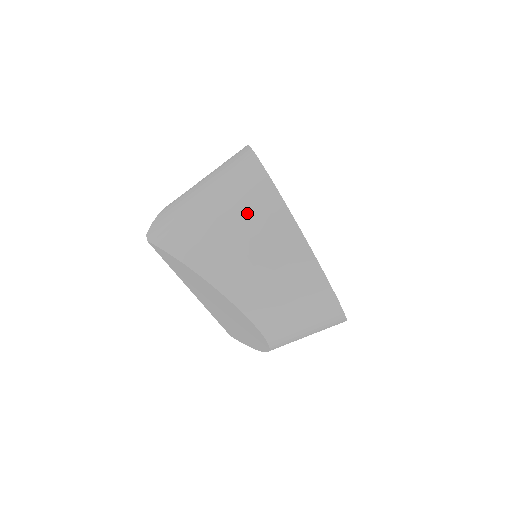
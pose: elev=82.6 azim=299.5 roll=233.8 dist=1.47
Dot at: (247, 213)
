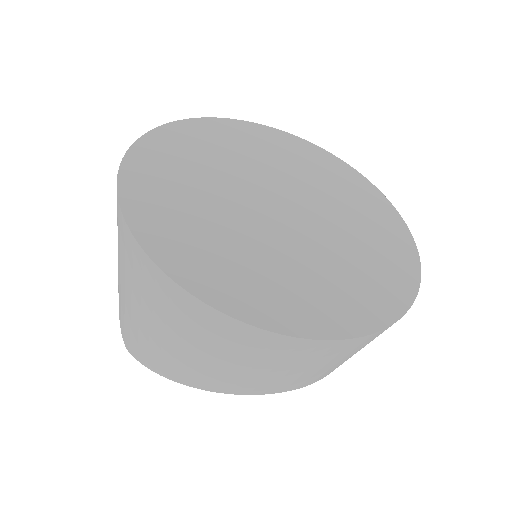
Dot at: (169, 317)
